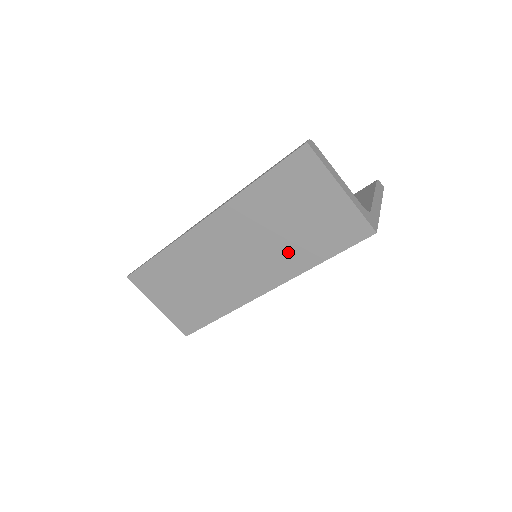
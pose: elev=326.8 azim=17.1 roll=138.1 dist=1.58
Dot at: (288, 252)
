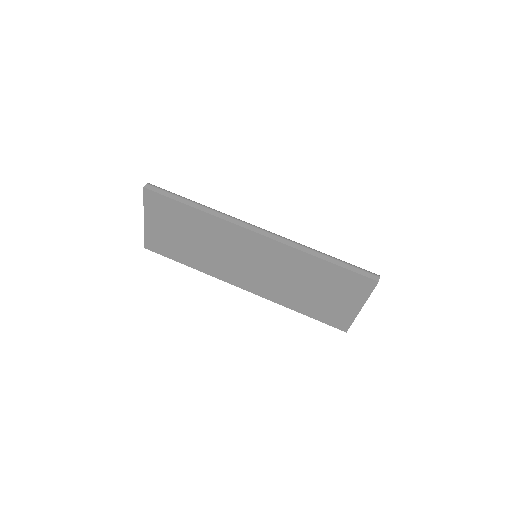
Dot at: (288, 293)
